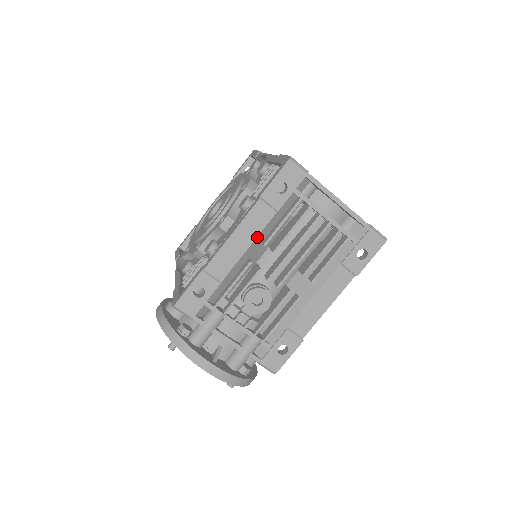
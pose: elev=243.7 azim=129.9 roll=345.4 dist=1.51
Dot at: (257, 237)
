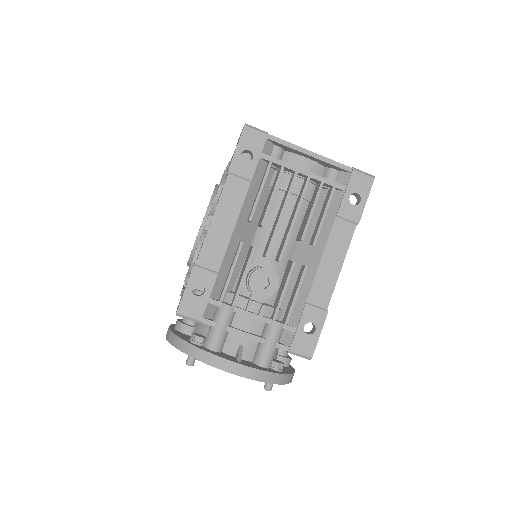
Dot at: (239, 214)
